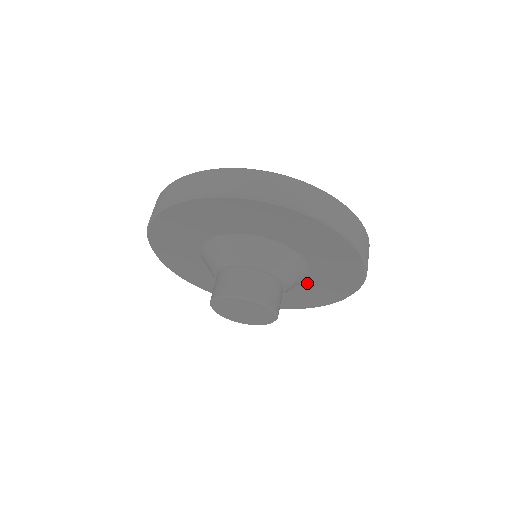
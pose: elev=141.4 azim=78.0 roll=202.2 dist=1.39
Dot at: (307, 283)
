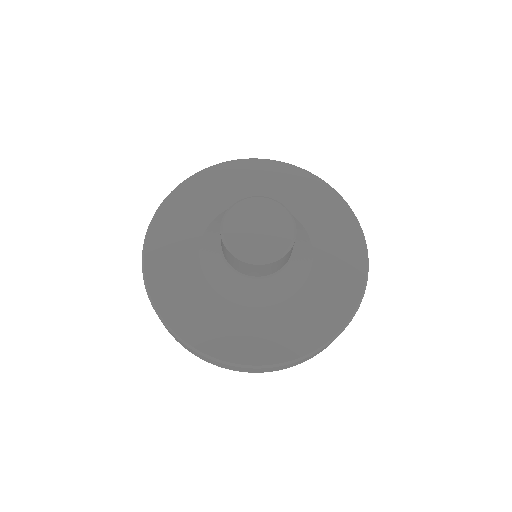
Dot at: (313, 279)
